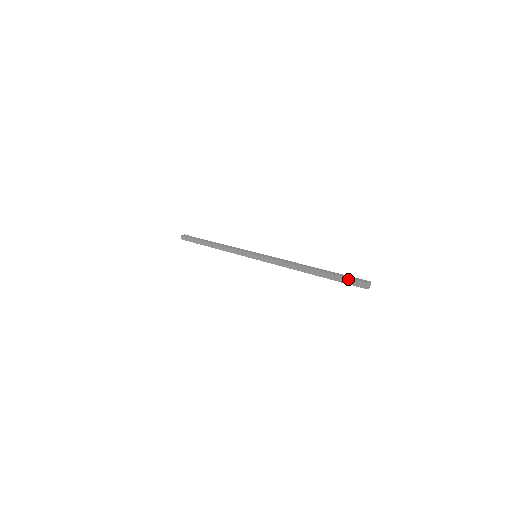
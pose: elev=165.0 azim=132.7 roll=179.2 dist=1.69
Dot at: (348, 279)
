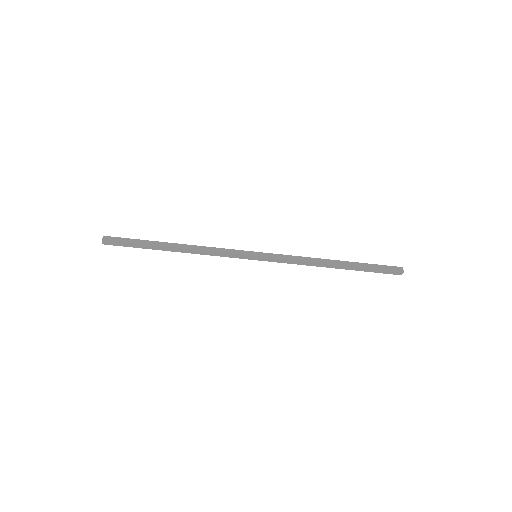
Dot at: (384, 270)
